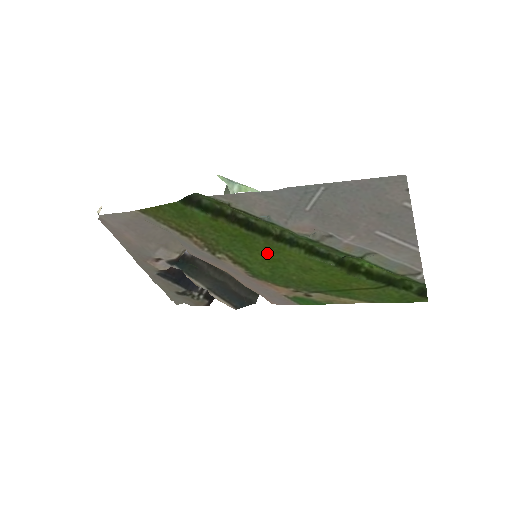
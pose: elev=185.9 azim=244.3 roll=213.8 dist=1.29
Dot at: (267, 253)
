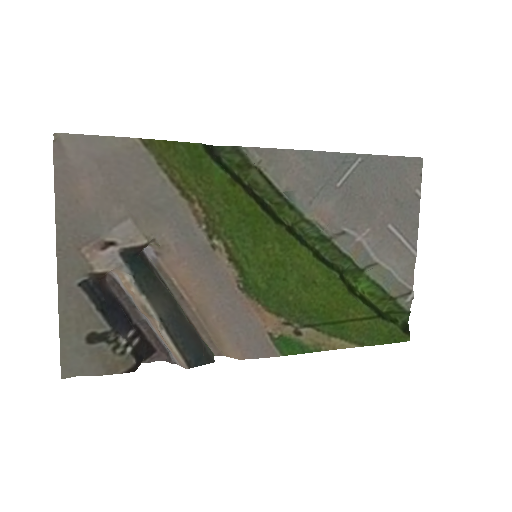
Dot at: (274, 249)
